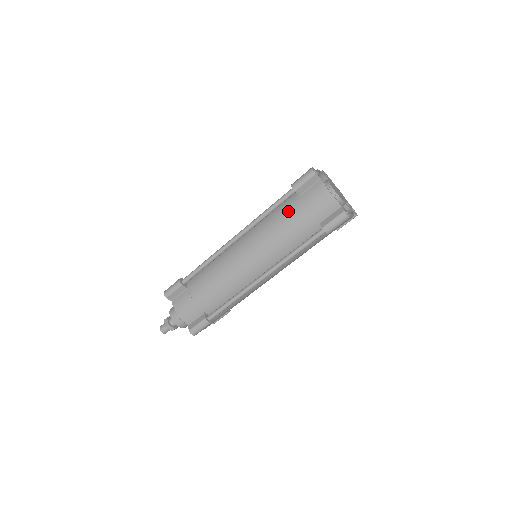
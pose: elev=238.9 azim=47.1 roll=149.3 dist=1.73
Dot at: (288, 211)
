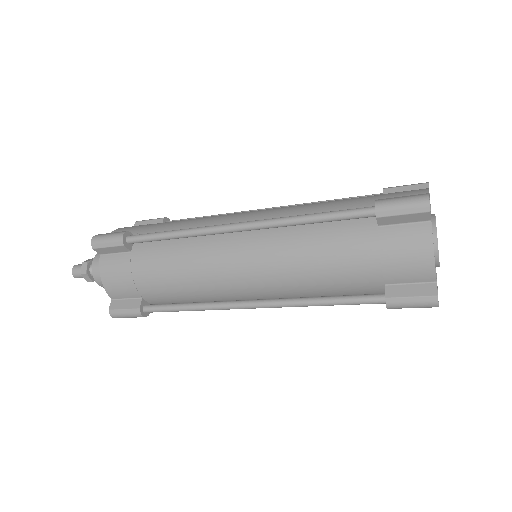
Dot at: (346, 239)
